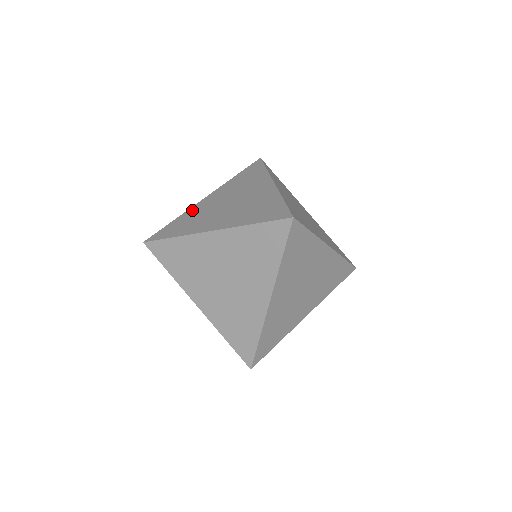
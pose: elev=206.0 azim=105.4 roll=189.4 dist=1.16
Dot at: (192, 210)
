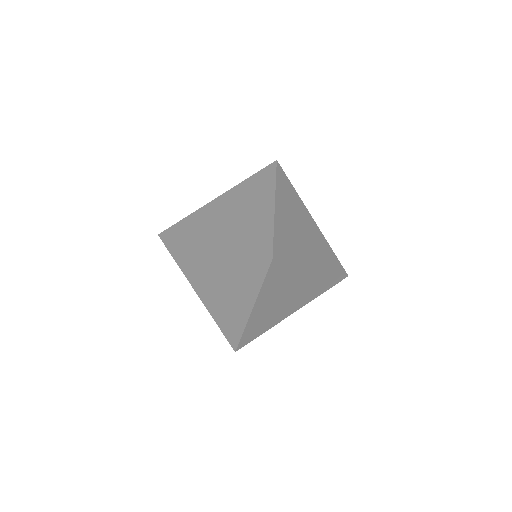
Dot at: occluded
